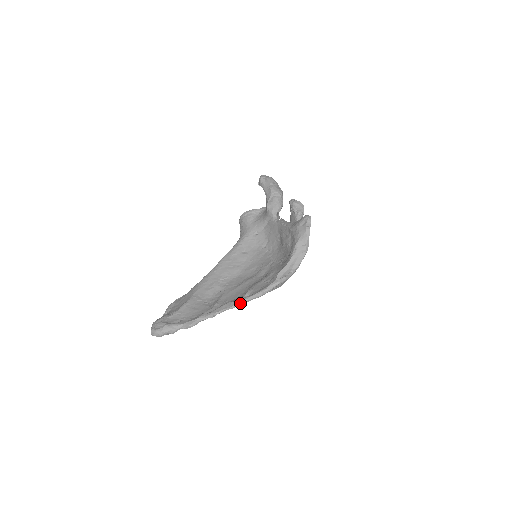
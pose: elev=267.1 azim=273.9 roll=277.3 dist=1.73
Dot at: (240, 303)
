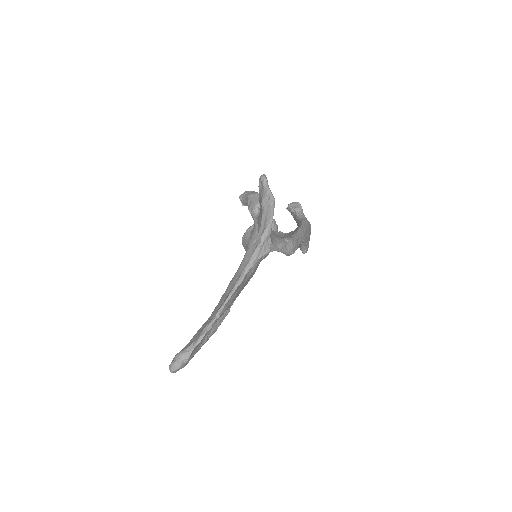
Dot at: (234, 288)
